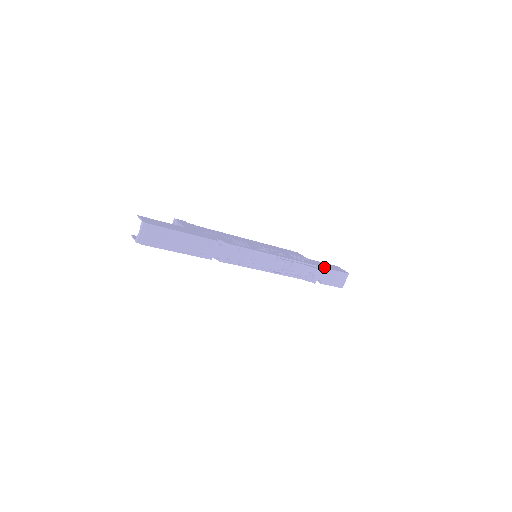
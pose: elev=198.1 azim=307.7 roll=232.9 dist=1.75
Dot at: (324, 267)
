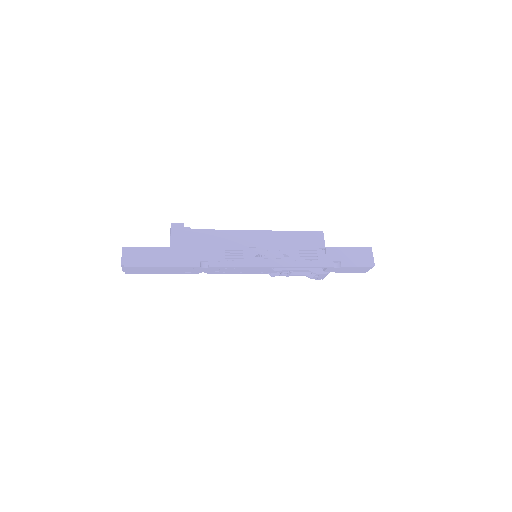
Dot at: (340, 263)
